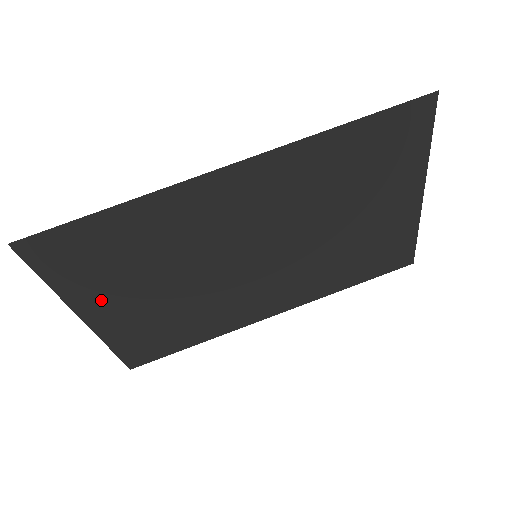
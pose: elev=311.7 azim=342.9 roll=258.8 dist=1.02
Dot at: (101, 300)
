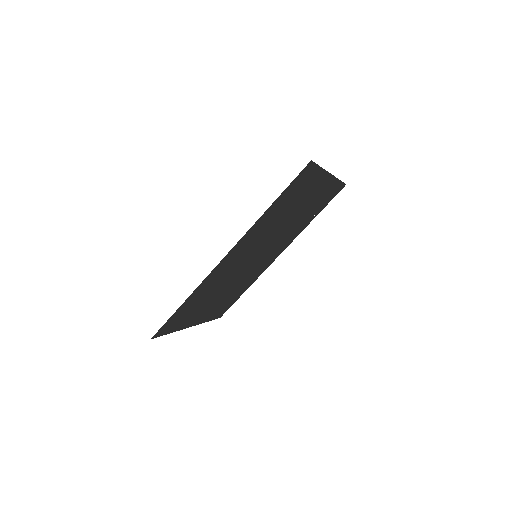
Dot at: (195, 318)
